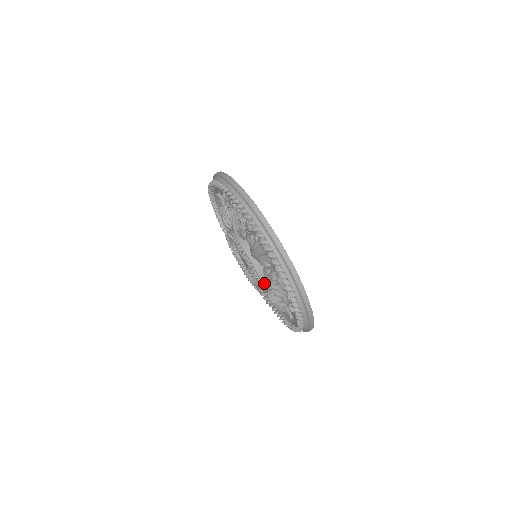
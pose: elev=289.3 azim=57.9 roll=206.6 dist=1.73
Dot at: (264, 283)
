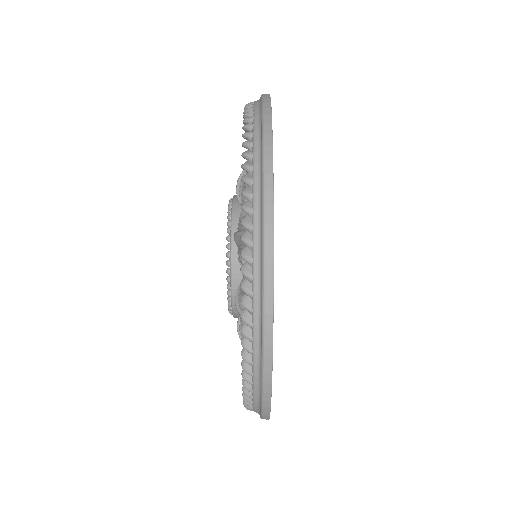
Dot at: (237, 317)
